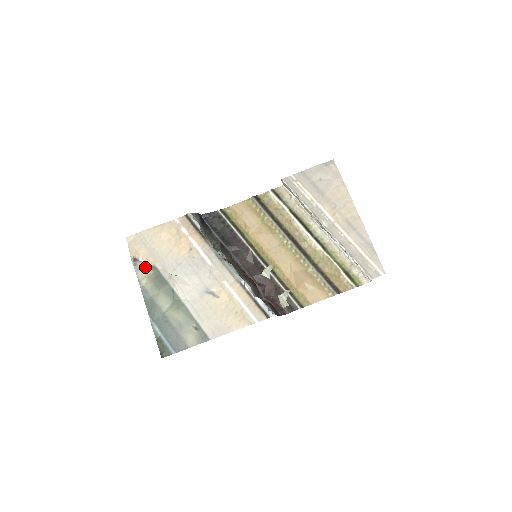
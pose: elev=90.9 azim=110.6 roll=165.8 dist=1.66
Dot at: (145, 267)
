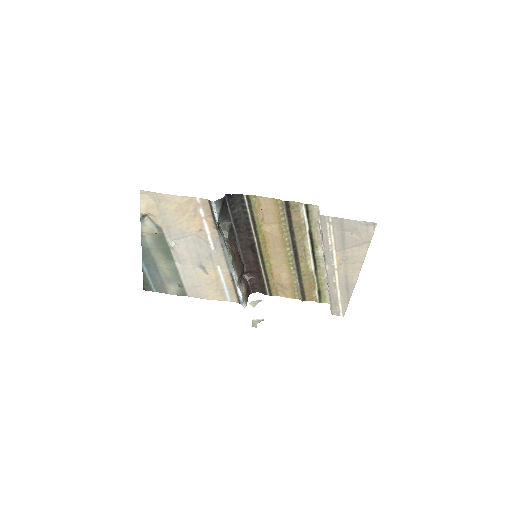
Dot at: (151, 224)
